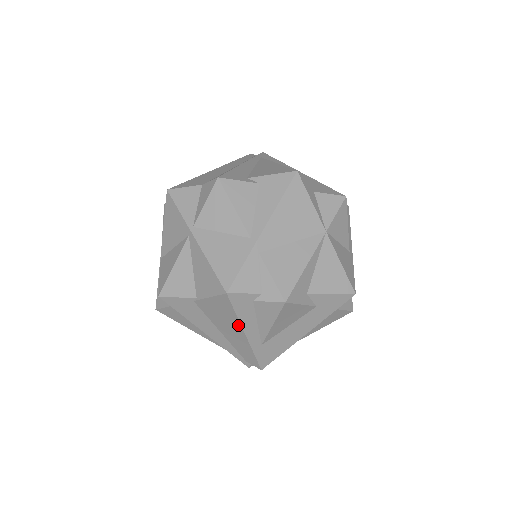
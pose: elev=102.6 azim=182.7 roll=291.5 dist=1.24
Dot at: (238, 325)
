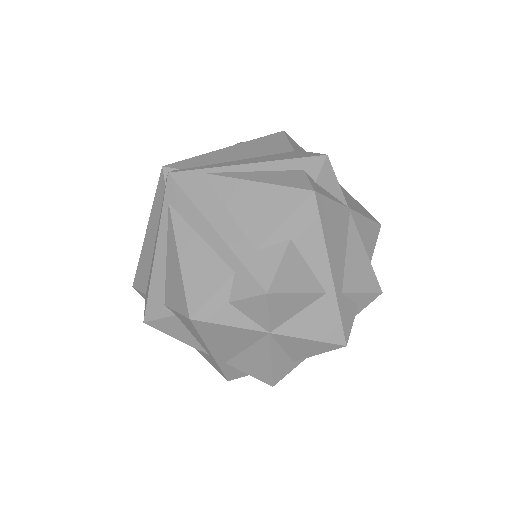
Dot at: occluded
